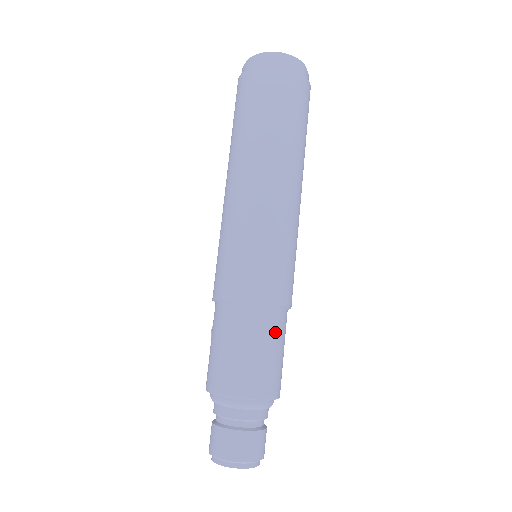
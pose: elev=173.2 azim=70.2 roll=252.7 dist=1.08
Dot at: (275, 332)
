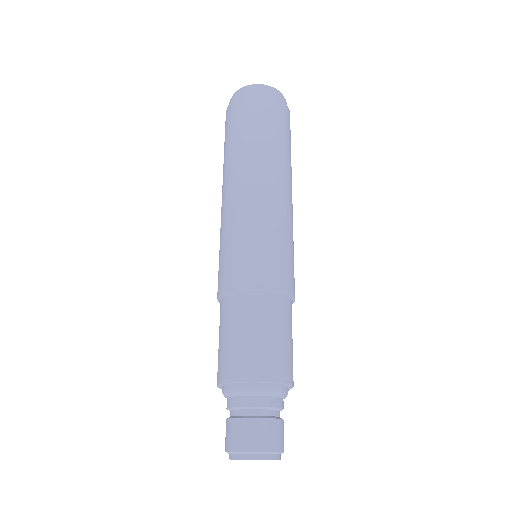
Dot at: (268, 314)
